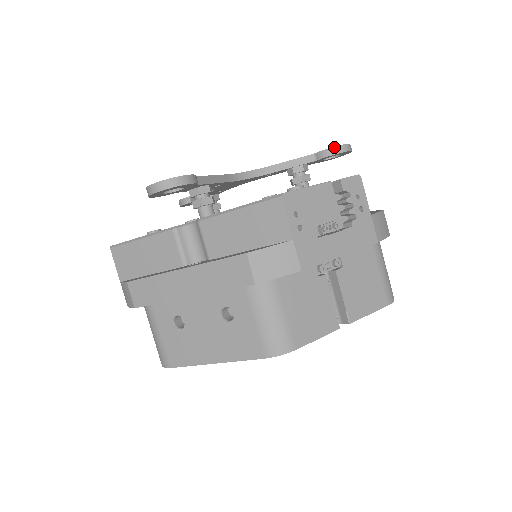
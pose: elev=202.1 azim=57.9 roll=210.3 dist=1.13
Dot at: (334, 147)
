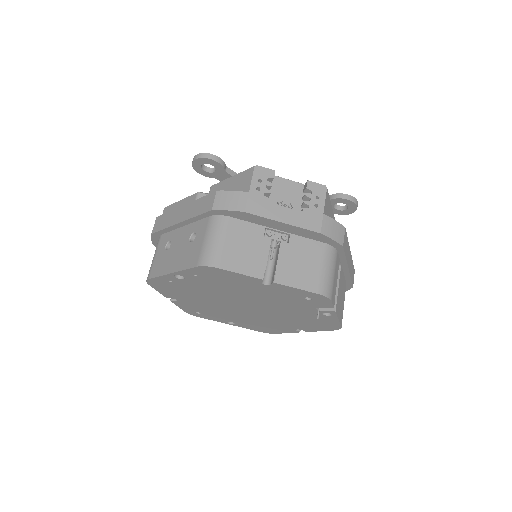
Dot at: (339, 193)
